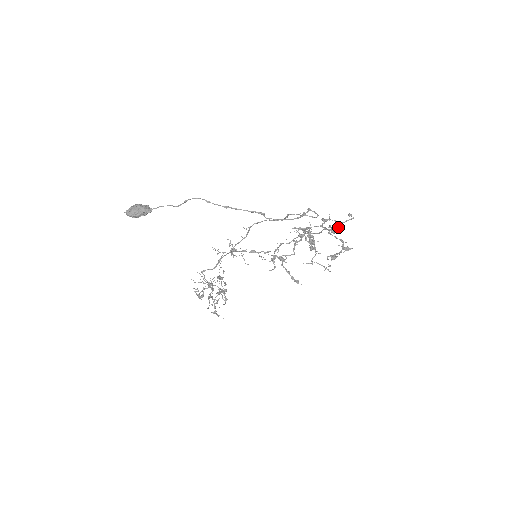
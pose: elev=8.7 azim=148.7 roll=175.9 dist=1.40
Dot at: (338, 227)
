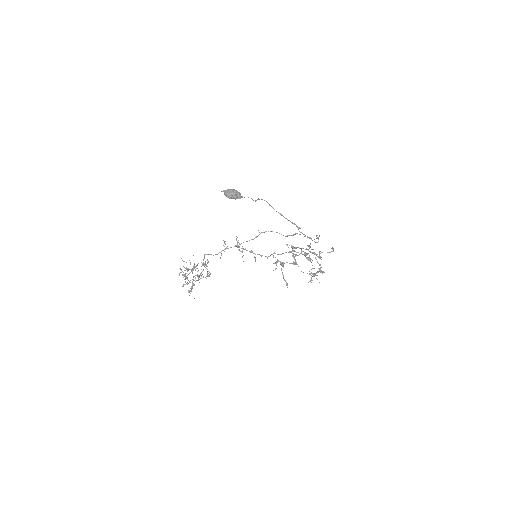
Dot at: occluded
